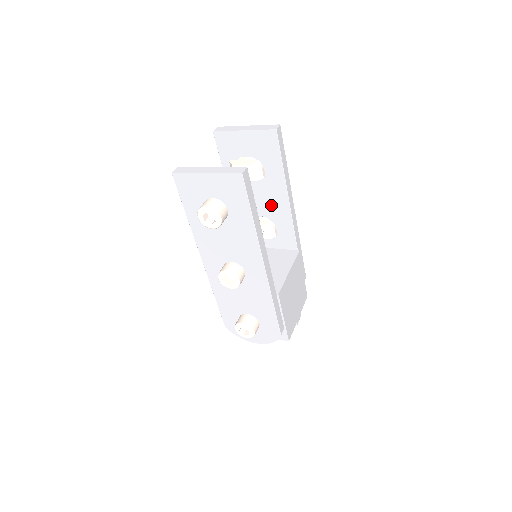
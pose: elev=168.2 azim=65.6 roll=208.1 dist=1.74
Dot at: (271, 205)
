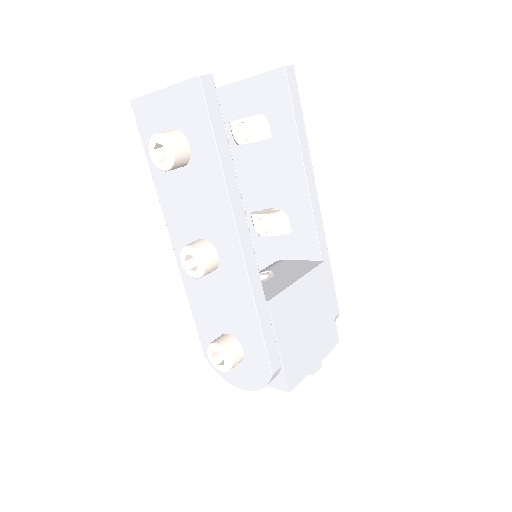
Dot at: (285, 189)
